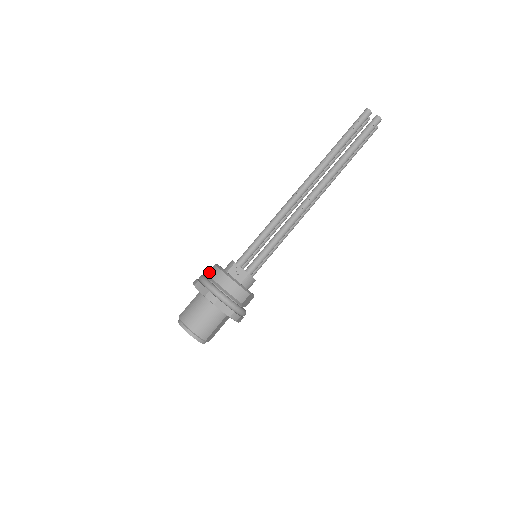
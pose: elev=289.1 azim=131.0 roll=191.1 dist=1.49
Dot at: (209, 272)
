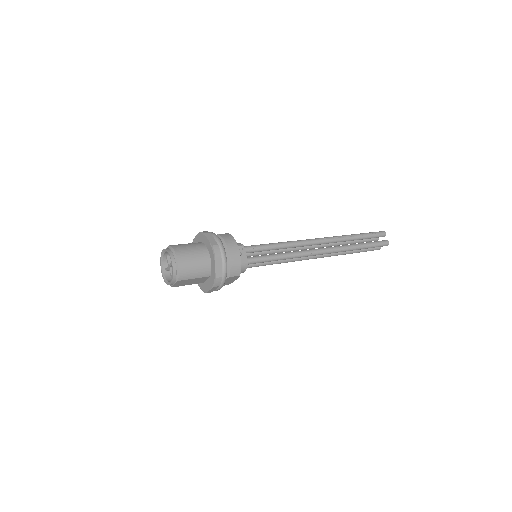
Dot at: (222, 234)
